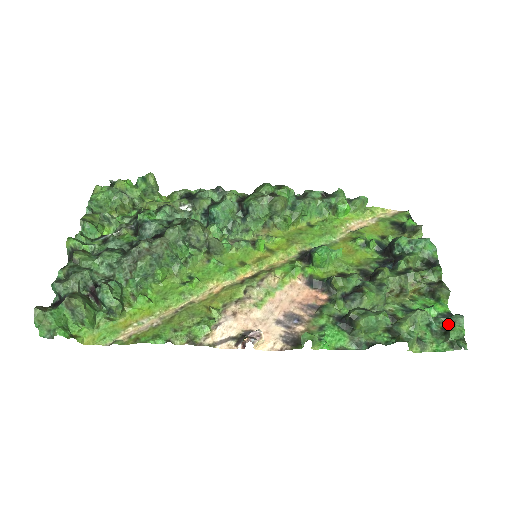
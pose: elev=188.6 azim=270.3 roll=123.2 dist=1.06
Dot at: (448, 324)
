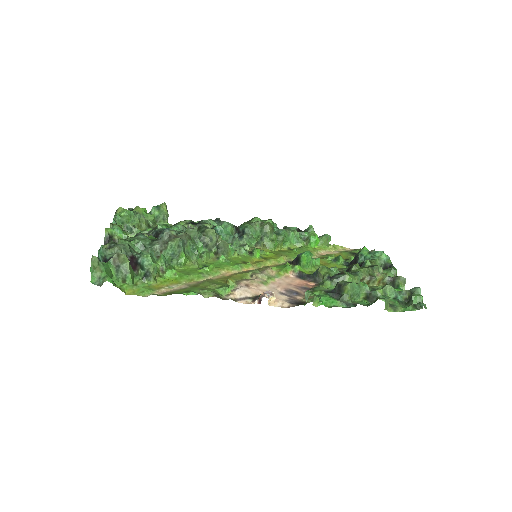
Dot at: (410, 294)
